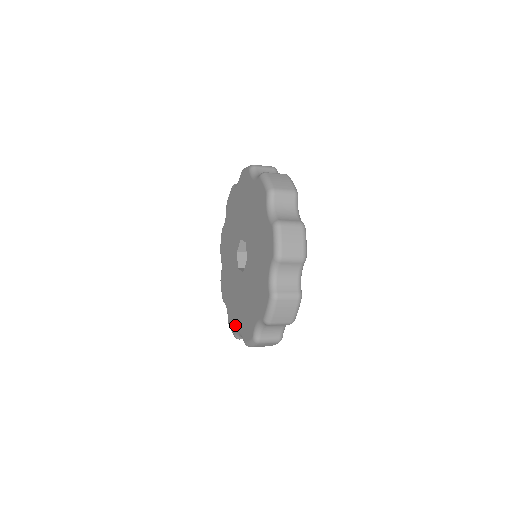
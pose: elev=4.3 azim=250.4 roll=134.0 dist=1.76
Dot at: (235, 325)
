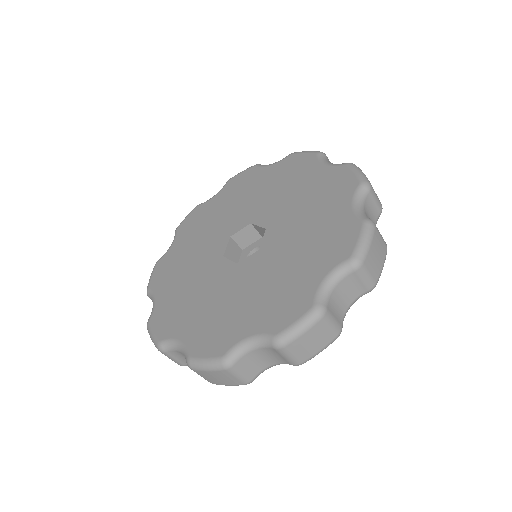
Dot at: (172, 328)
